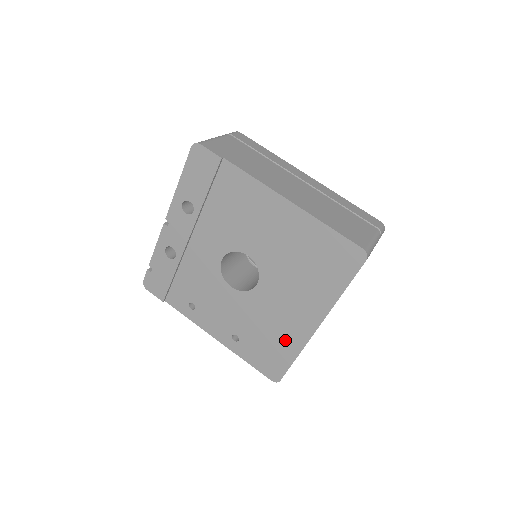
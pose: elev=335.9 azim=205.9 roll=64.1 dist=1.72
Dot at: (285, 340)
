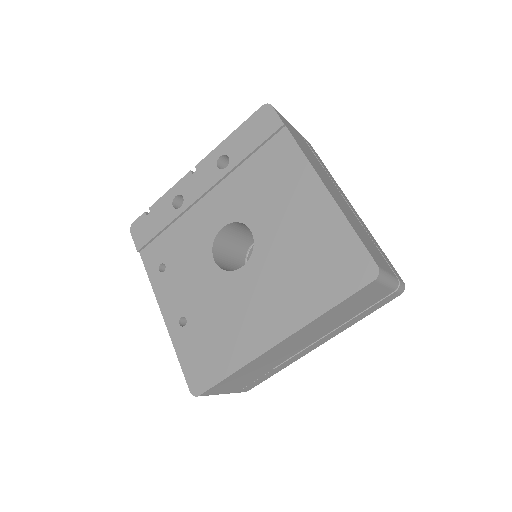
Dot at: (234, 345)
